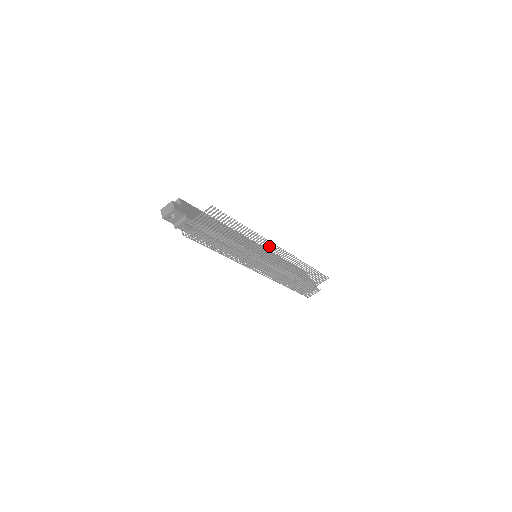
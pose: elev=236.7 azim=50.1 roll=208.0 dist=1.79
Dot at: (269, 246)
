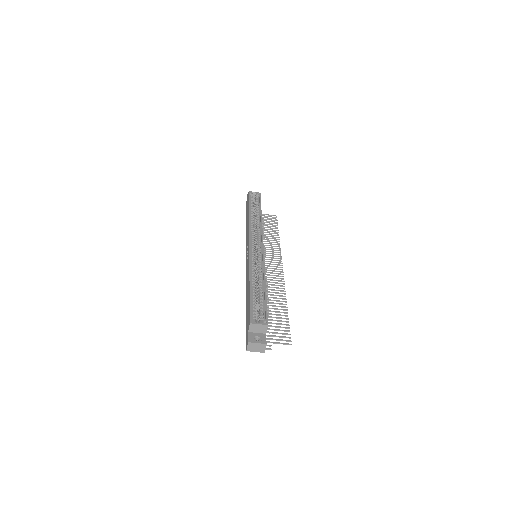
Dot at: (279, 276)
